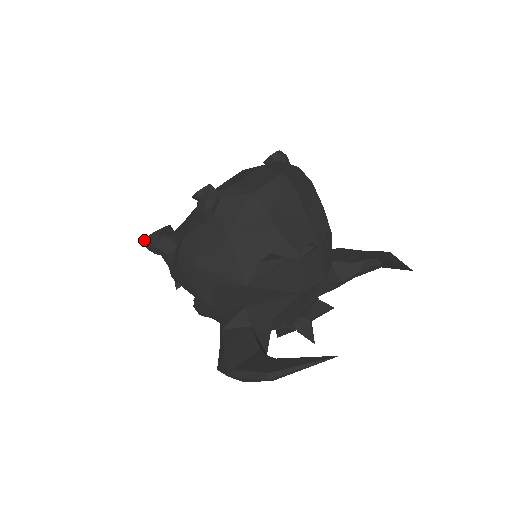
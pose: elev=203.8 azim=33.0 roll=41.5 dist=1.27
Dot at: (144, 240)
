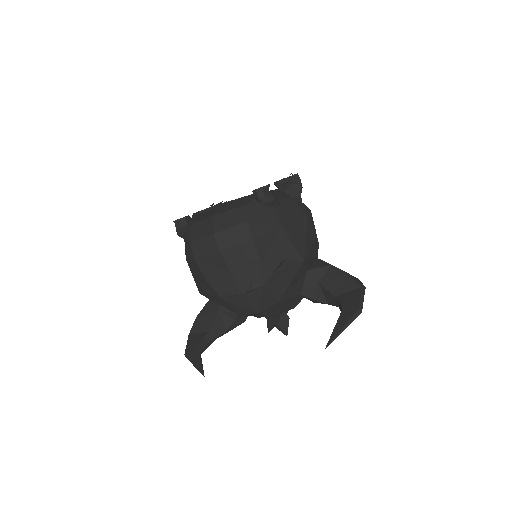
Dot at: occluded
